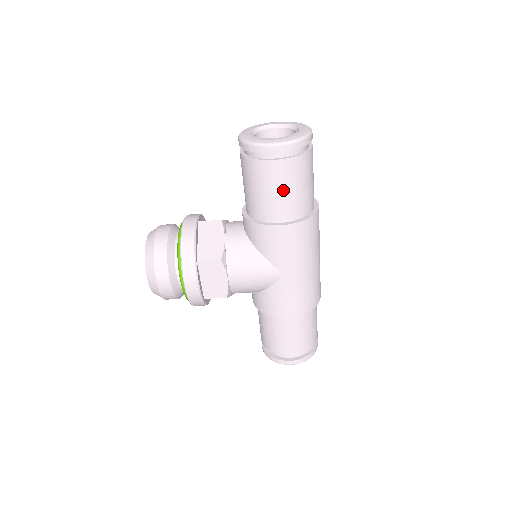
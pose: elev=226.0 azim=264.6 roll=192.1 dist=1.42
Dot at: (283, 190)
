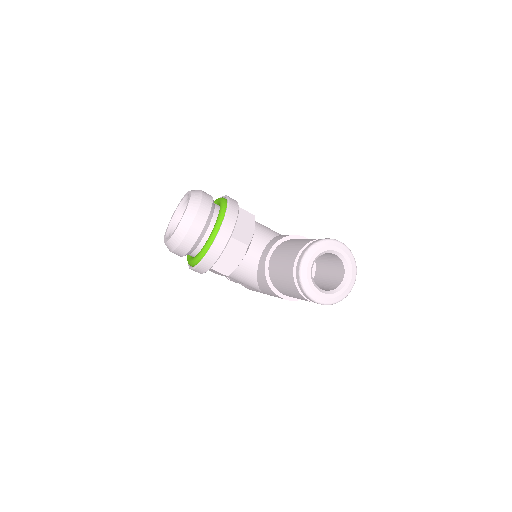
Dot at: occluded
